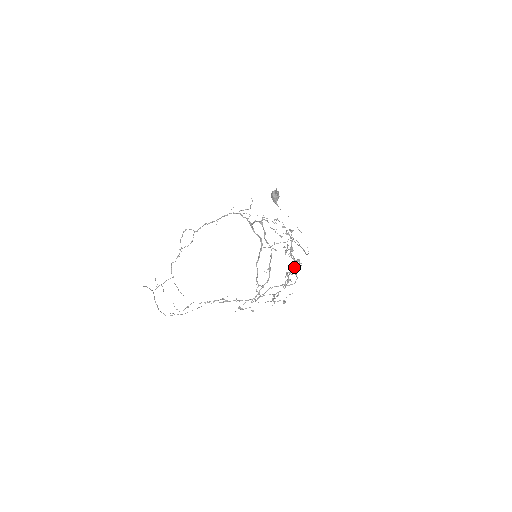
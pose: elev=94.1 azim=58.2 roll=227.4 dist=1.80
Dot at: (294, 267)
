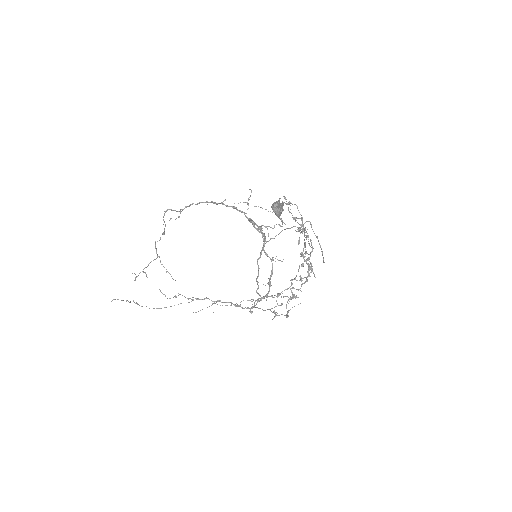
Dot at: (310, 254)
